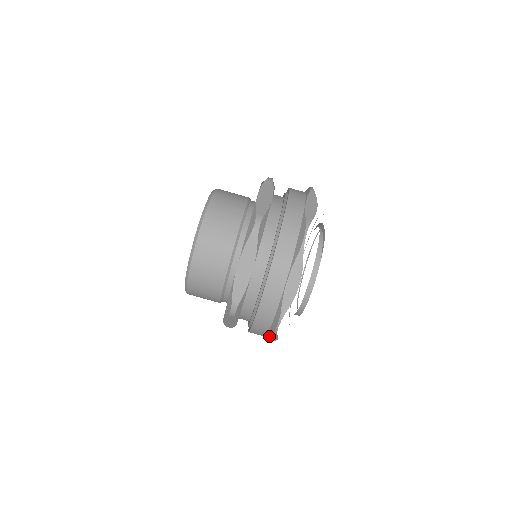
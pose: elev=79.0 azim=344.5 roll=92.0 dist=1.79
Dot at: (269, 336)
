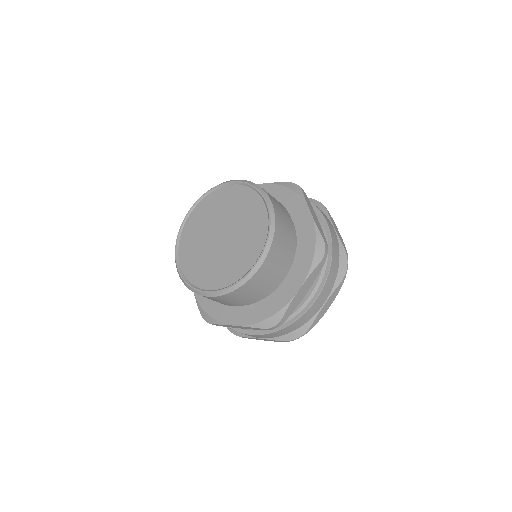
Dot at: (265, 339)
